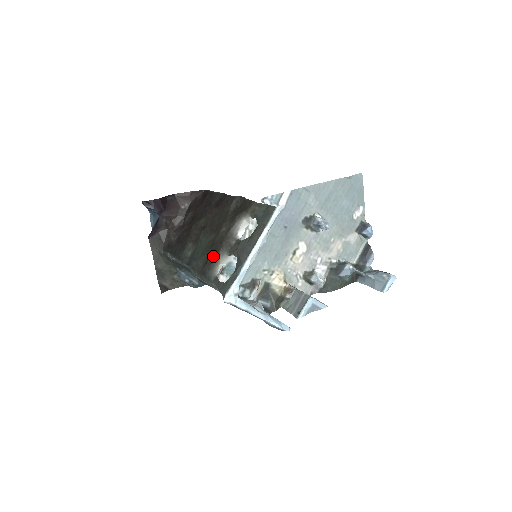
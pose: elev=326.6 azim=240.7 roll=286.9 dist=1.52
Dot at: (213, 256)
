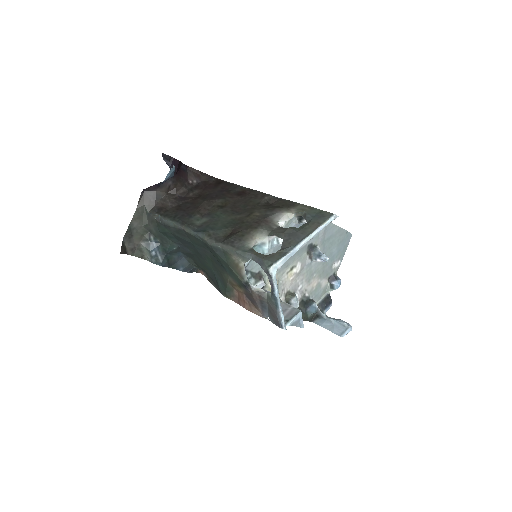
Dot at: (246, 231)
